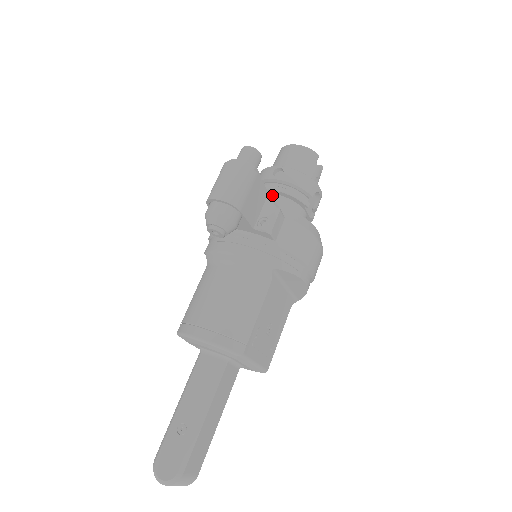
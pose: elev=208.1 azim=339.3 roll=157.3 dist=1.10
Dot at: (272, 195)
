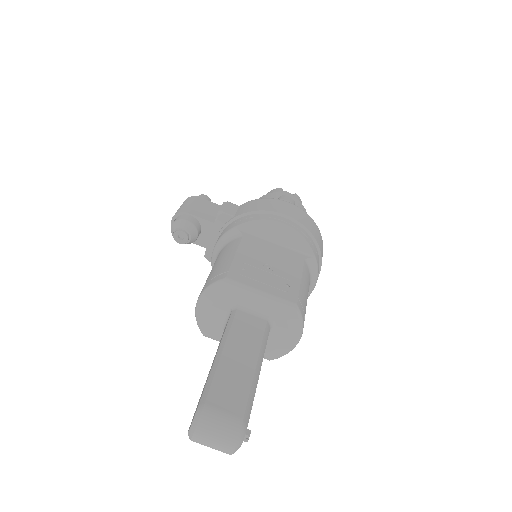
Dot at: occluded
